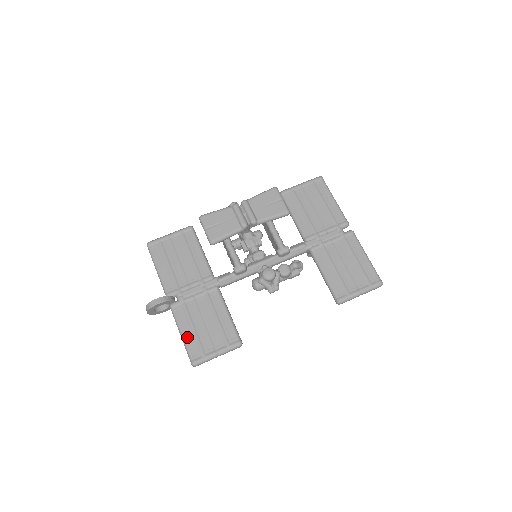
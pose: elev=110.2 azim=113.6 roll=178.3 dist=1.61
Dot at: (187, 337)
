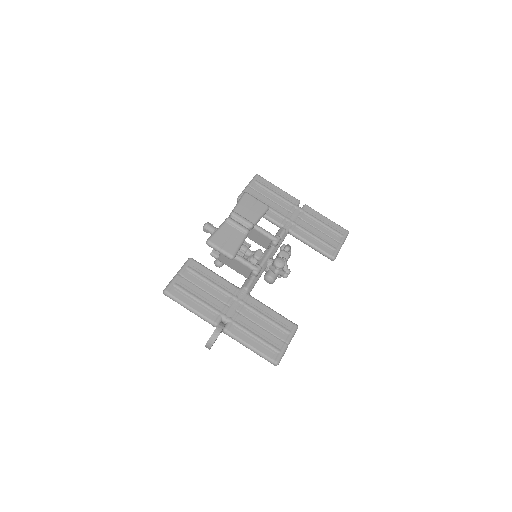
Dot at: (257, 346)
